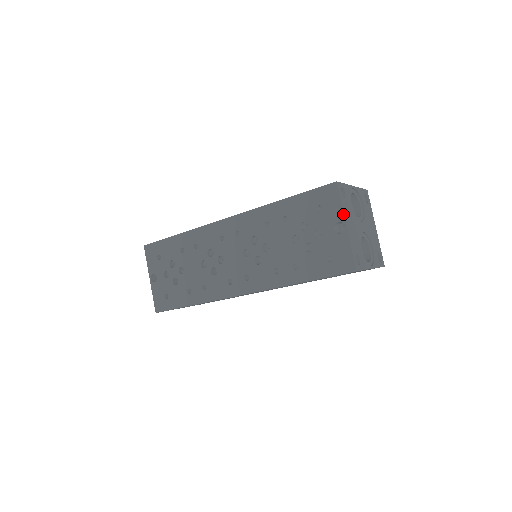
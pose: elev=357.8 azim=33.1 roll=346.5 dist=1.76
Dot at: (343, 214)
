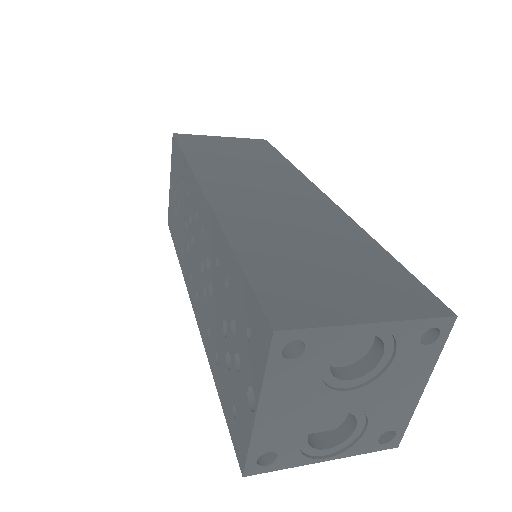
Dot at: (259, 391)
